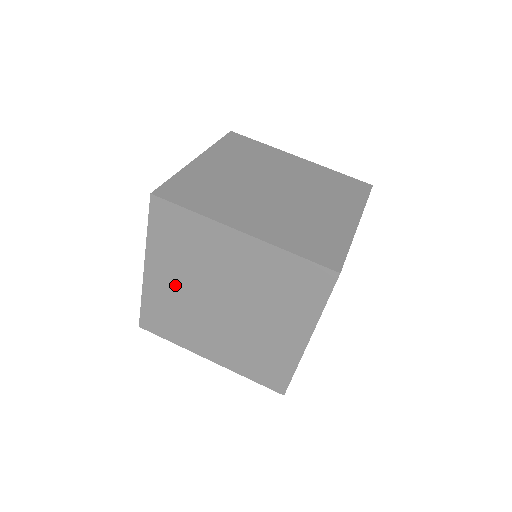
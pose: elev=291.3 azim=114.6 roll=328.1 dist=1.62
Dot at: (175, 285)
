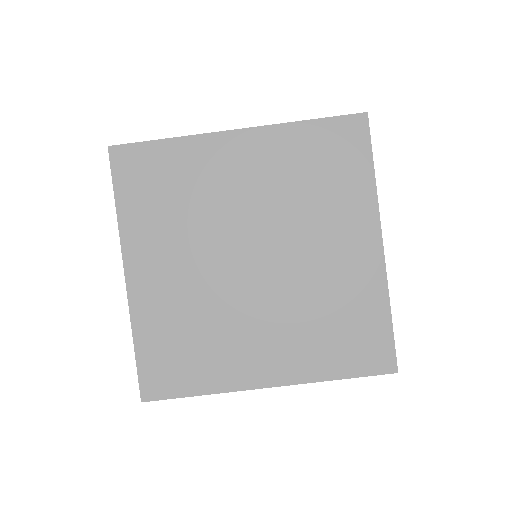
Dot at: occluded
